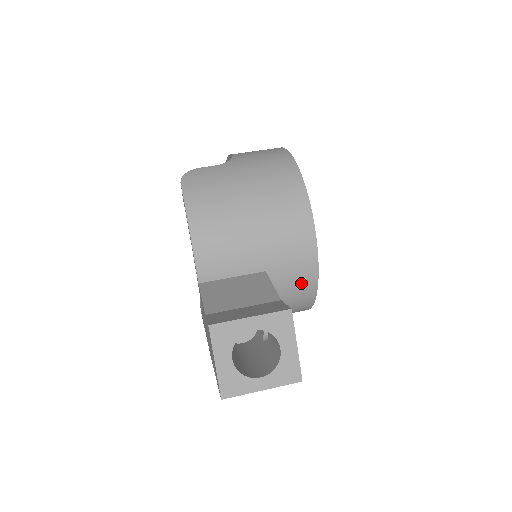
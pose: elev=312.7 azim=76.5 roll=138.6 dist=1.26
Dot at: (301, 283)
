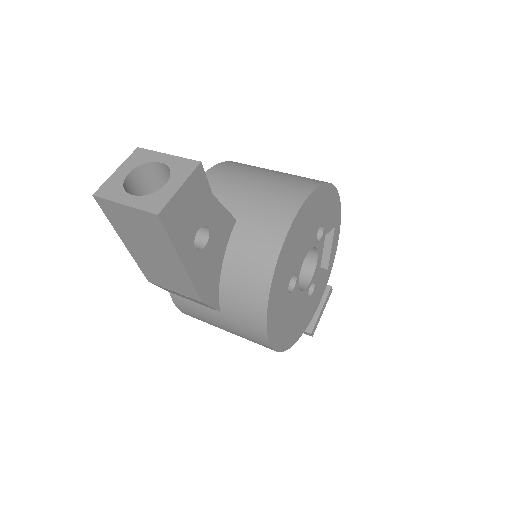
Dot at: (261, 251)
